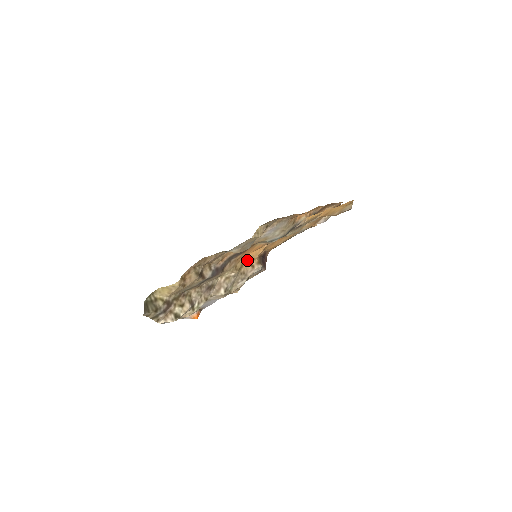
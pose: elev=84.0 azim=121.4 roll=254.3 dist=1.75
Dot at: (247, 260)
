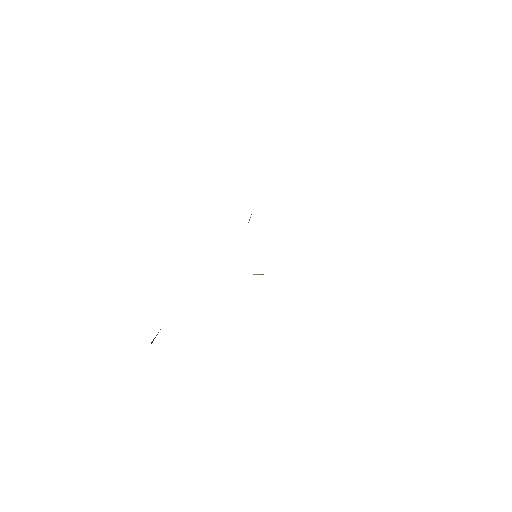
Dot at: occluded
